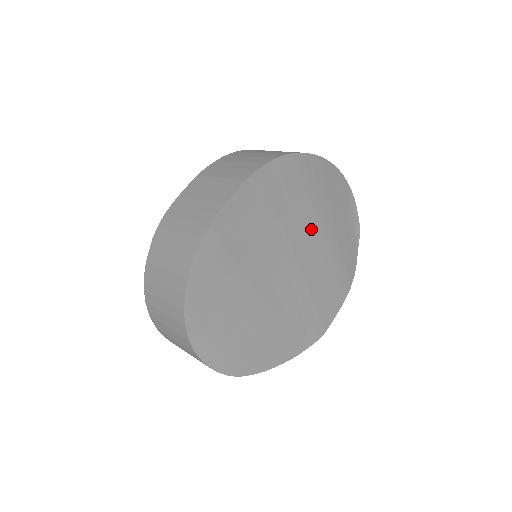
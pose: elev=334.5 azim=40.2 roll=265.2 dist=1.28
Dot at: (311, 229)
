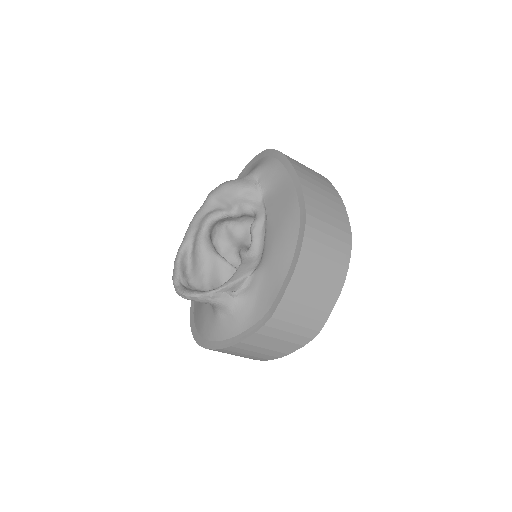
Dot at: occluded
